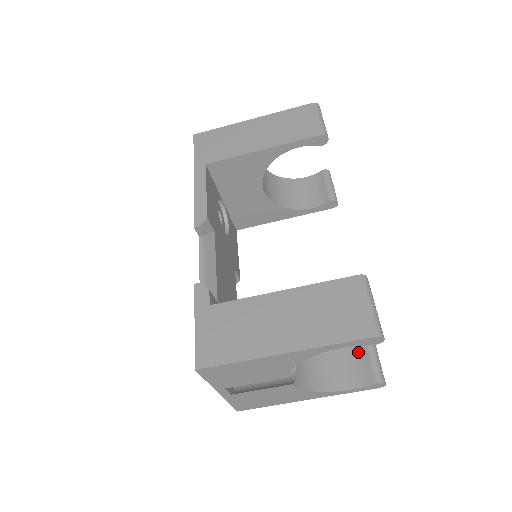
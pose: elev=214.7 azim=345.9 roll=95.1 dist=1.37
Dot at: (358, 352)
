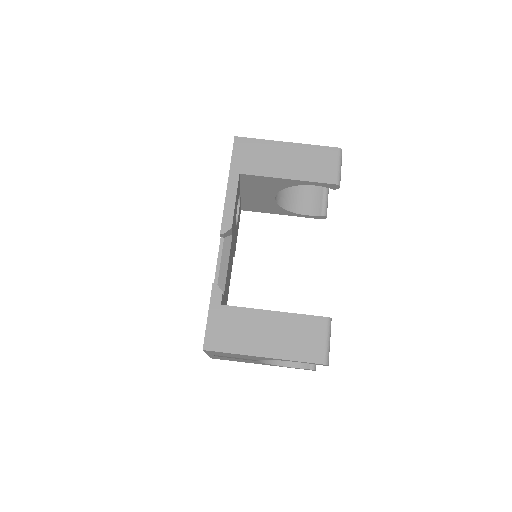
Dot at: occluded
